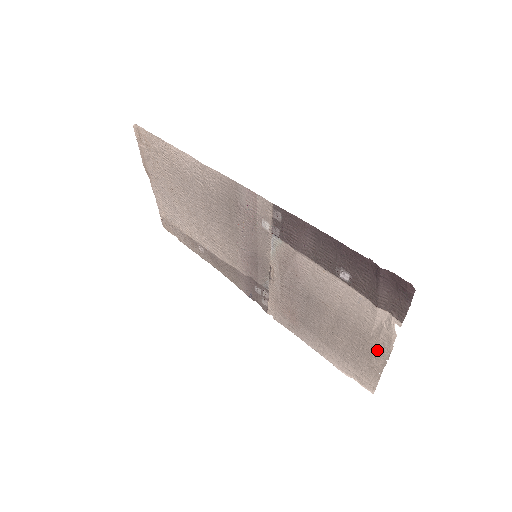
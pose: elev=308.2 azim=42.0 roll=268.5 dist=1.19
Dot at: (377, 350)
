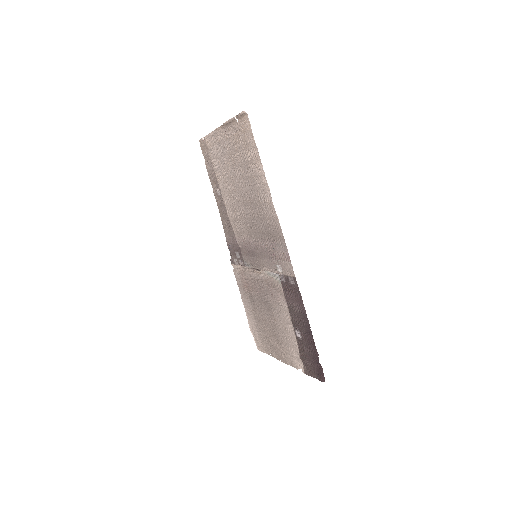
Dot at: (280, 355)
